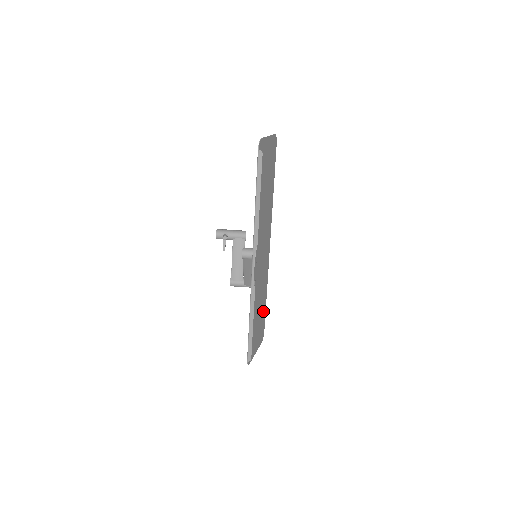
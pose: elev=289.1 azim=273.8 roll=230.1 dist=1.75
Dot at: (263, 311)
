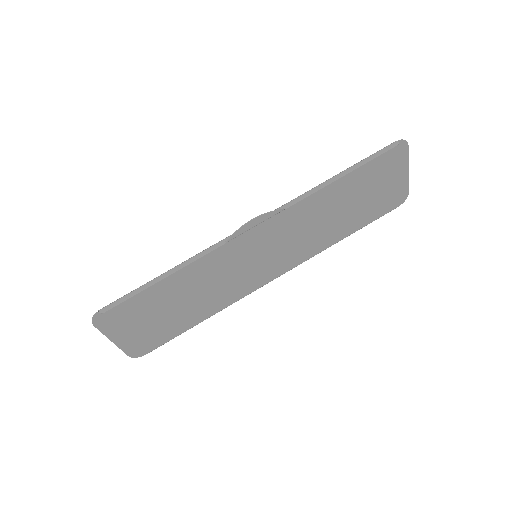
Dot at: (180, 324)
